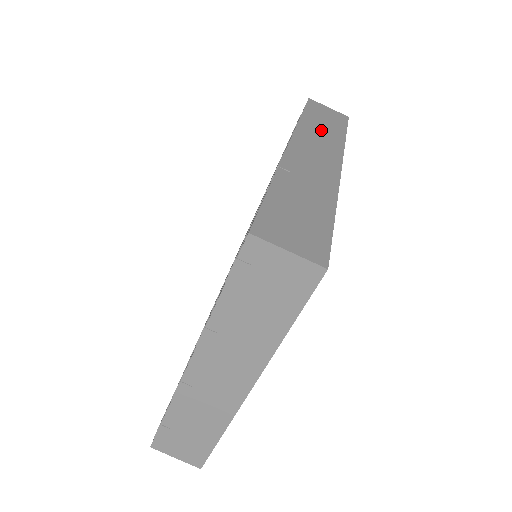
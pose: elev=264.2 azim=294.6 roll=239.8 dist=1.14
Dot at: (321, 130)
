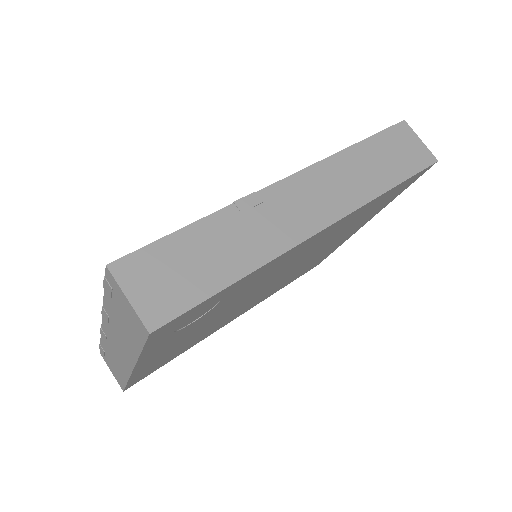
Dot at: (362, 170)
